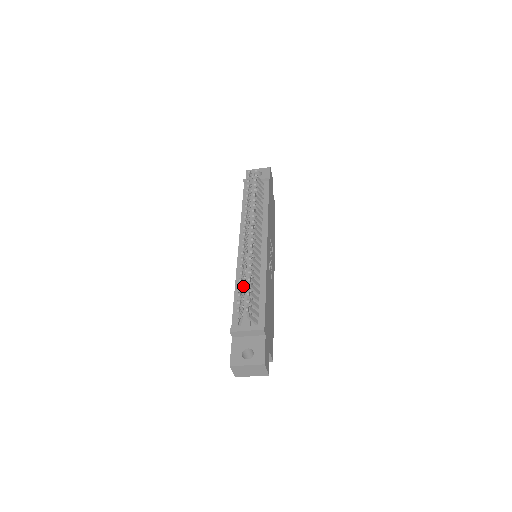
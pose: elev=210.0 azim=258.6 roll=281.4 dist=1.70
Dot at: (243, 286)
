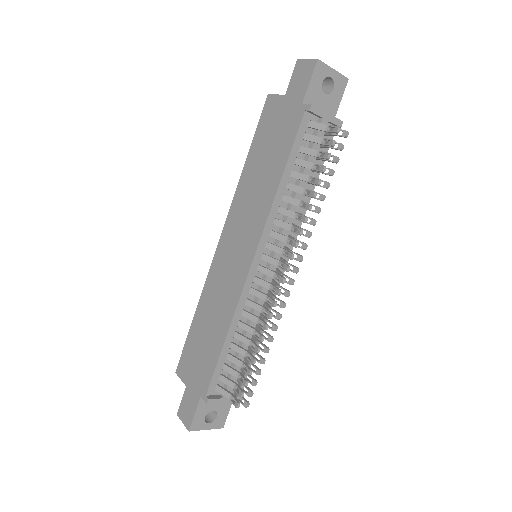
Dot at: (248, 358)
